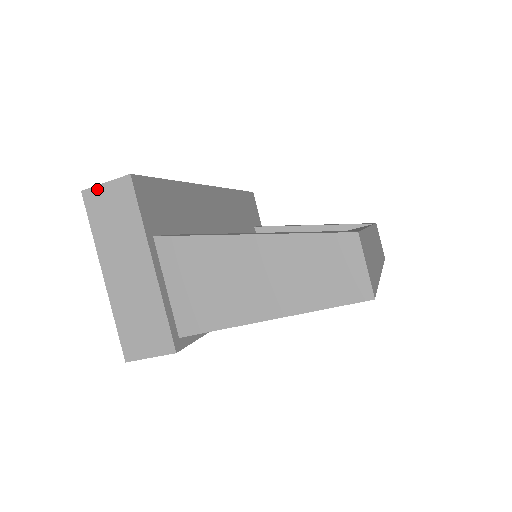
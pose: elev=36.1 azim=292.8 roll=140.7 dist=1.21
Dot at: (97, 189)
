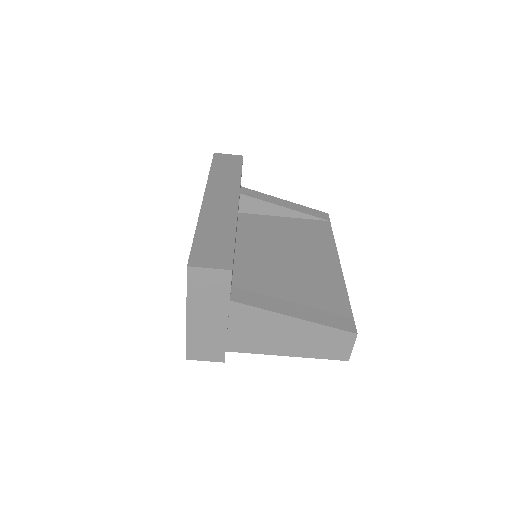
Dot at: (201, 270)
